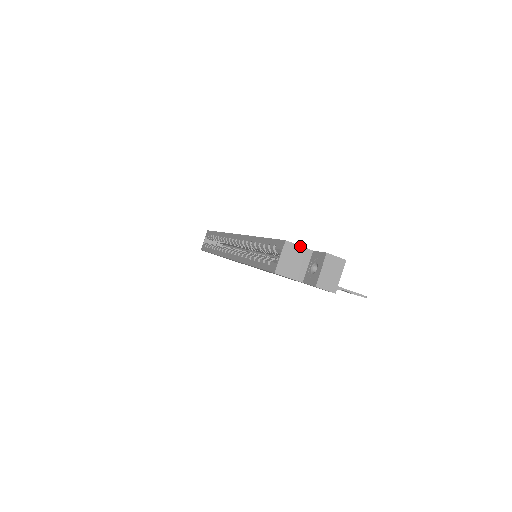
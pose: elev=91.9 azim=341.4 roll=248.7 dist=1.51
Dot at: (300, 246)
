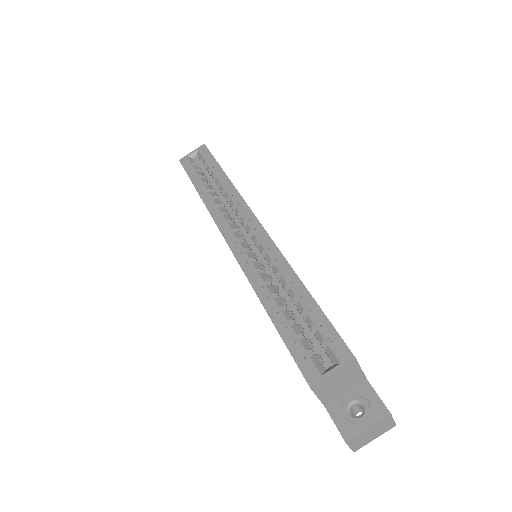
Dot at: (361, 370)
